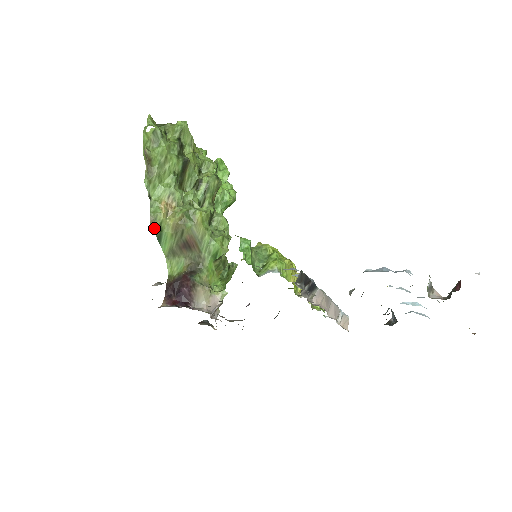
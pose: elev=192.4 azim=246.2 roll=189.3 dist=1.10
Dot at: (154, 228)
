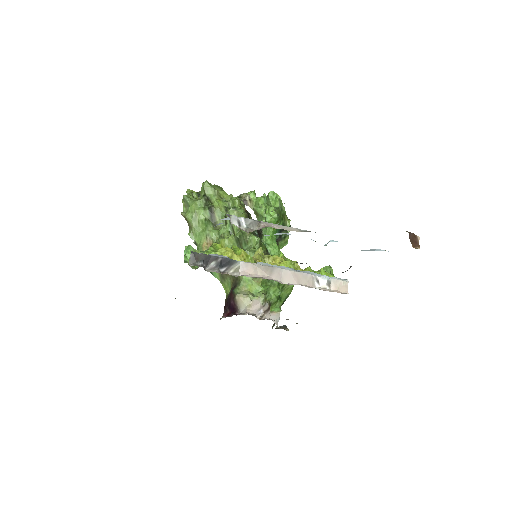
Dot at: occluded
